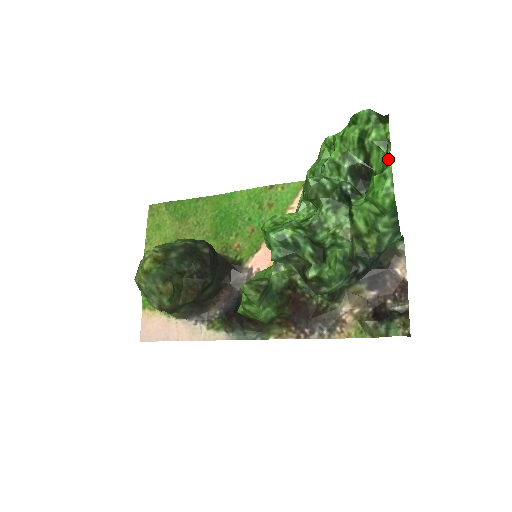
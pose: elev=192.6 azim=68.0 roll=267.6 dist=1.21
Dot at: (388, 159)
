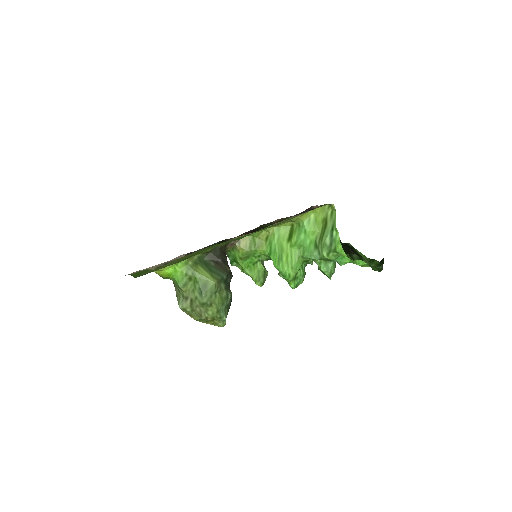
Dot at: occluded
